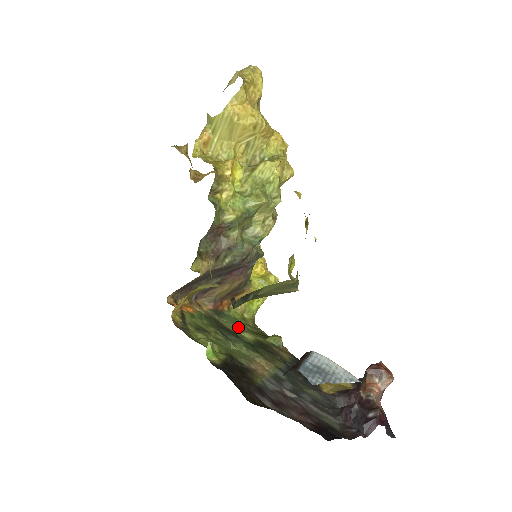
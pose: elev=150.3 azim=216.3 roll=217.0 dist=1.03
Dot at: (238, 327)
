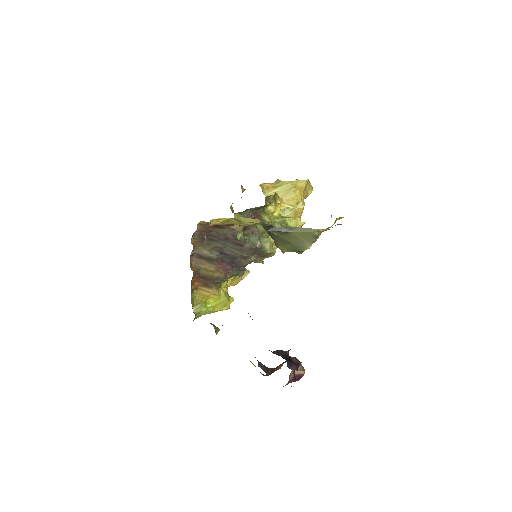
Dot at: occluded
